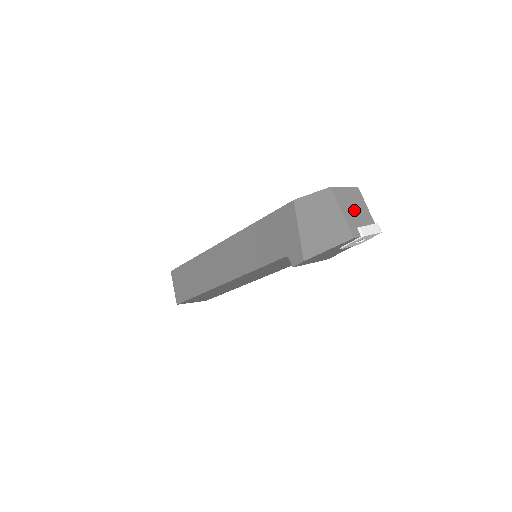
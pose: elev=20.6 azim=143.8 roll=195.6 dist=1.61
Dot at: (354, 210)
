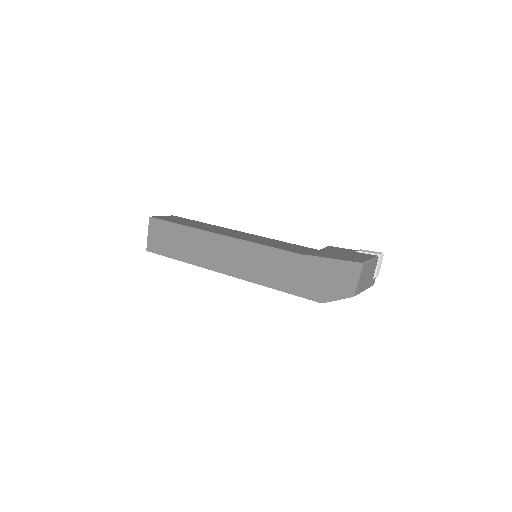
Dot at: (368, 277)
